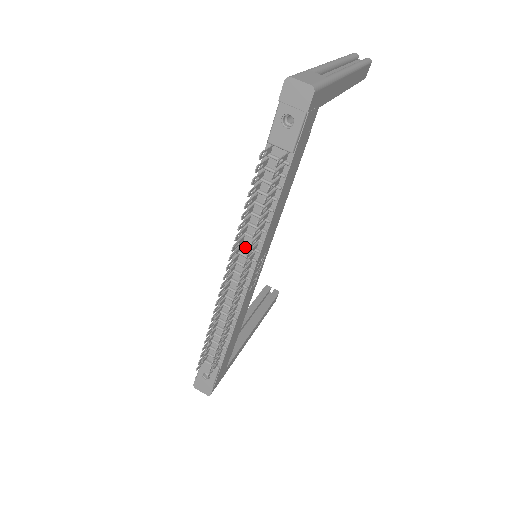
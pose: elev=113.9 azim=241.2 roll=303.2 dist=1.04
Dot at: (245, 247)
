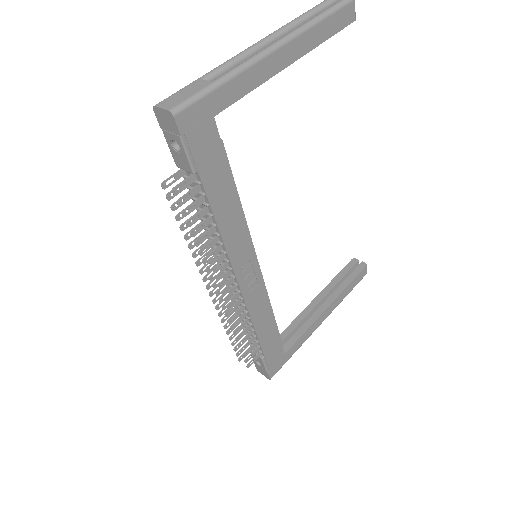
Dot at: occluded
